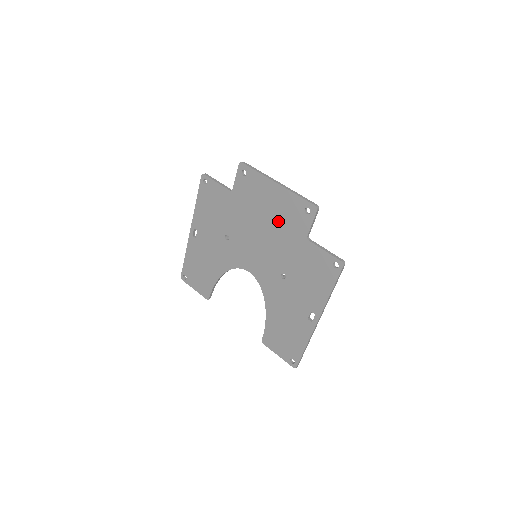
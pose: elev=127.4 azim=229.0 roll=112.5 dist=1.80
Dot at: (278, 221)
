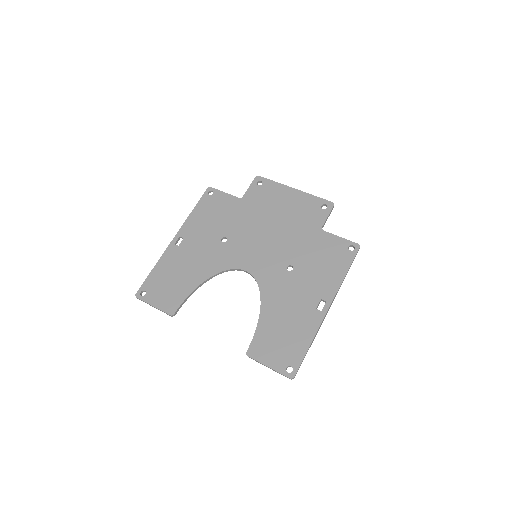
Dot at: (291, 218)
